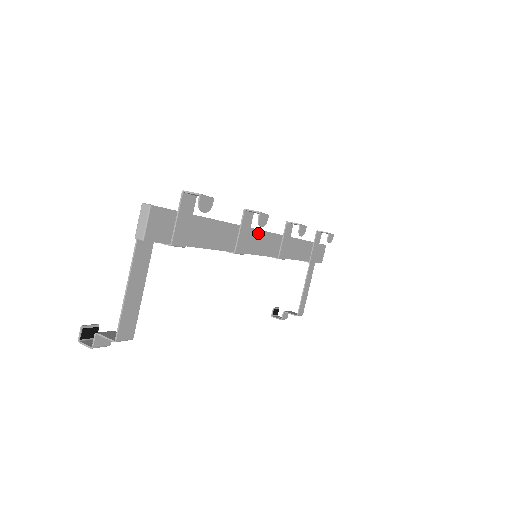
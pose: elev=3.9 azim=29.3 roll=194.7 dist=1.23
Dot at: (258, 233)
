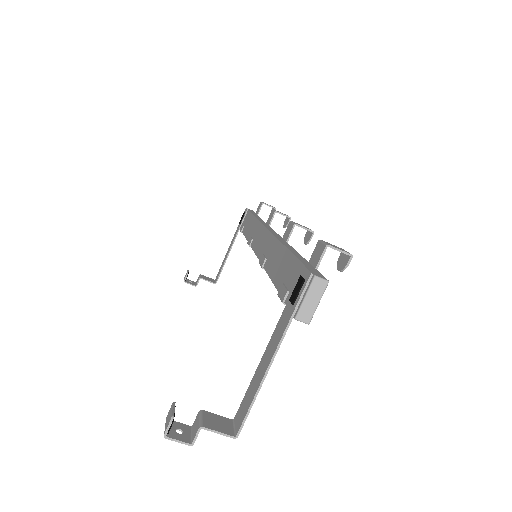
Dot at: occluded
